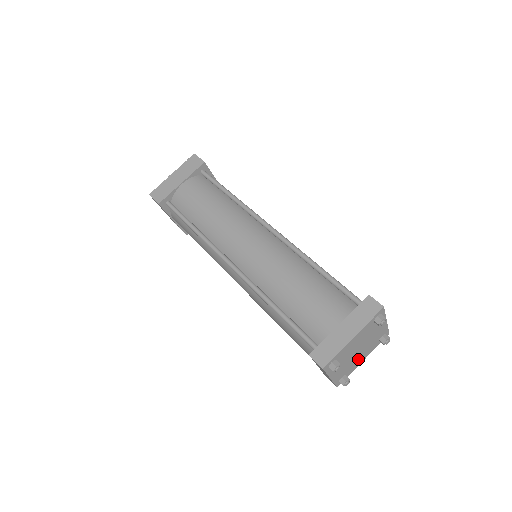
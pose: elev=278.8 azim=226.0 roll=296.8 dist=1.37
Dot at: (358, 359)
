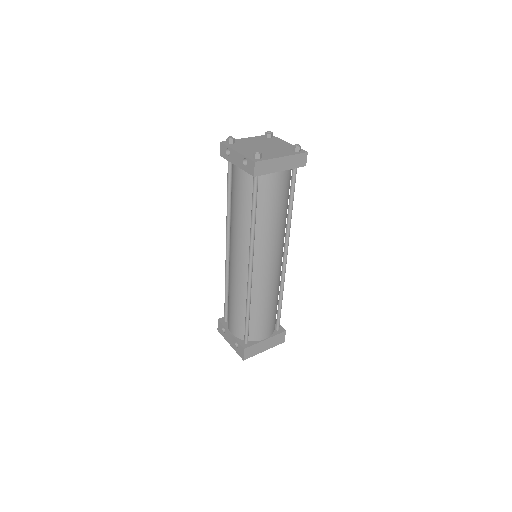
Dot at: (271, 153)
